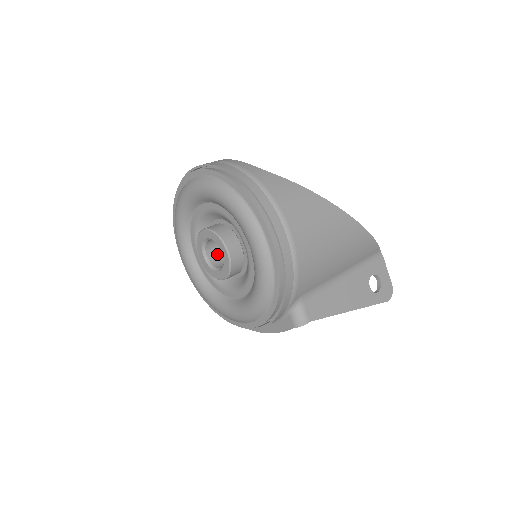
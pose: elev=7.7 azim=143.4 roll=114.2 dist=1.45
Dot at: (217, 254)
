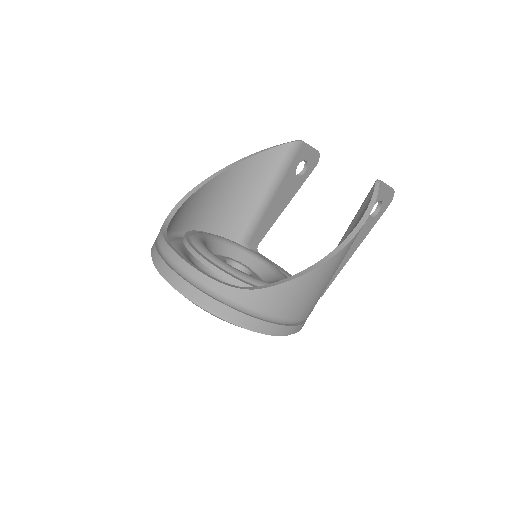
Dot at: occluded
